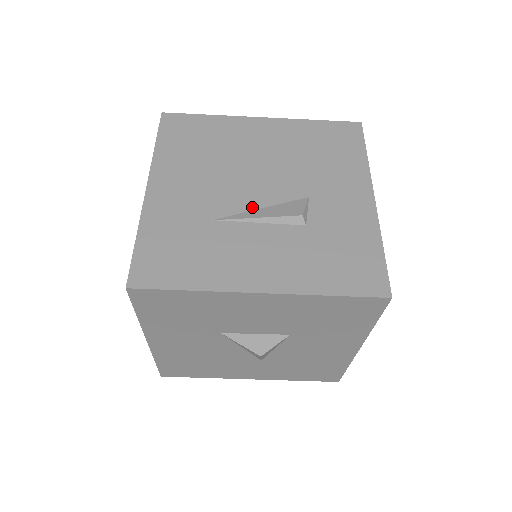
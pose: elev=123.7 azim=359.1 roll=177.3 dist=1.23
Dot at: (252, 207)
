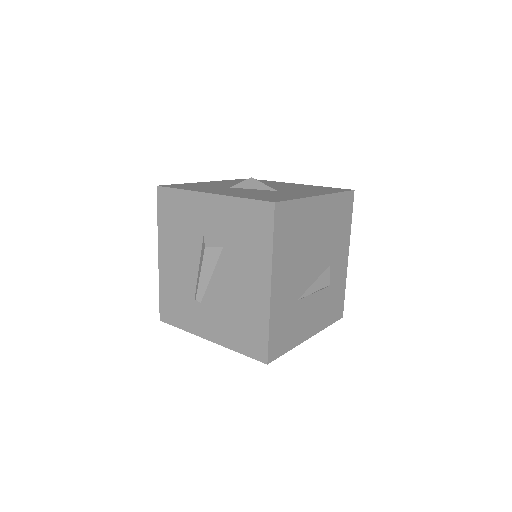
Dot at: (311, 283)
